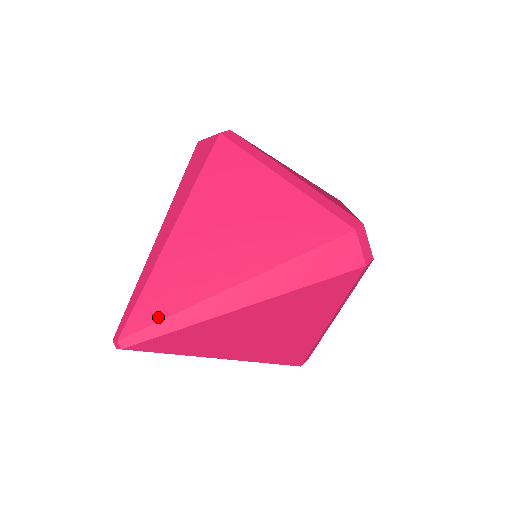
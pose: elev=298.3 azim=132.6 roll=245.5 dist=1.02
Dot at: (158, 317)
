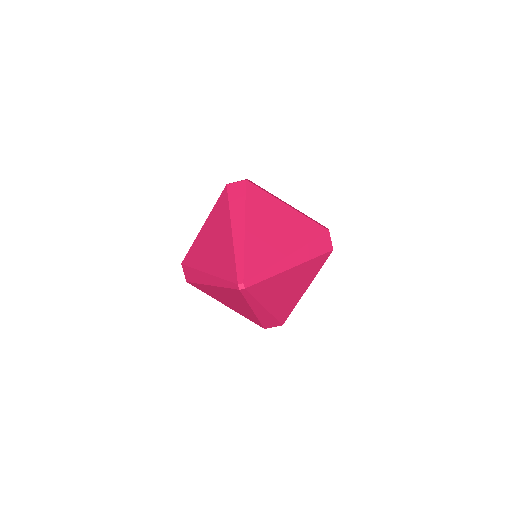
Dot at: (259, 271)
